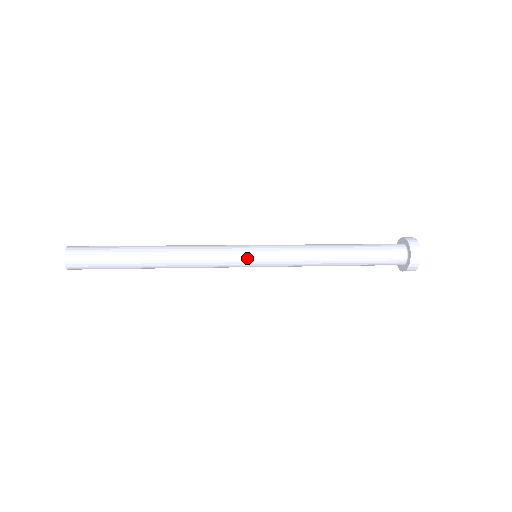
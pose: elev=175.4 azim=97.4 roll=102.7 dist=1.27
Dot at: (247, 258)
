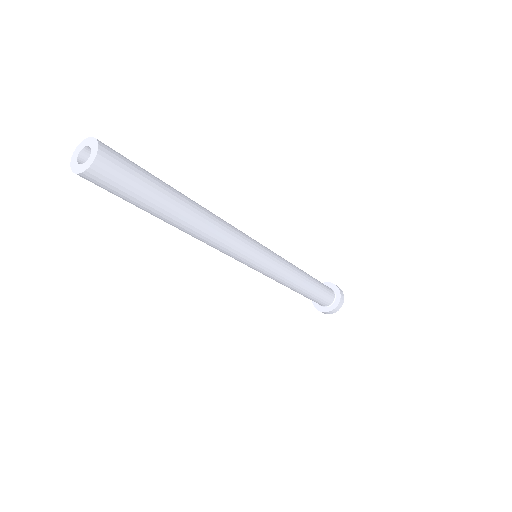
Dot at: (256, 241)
